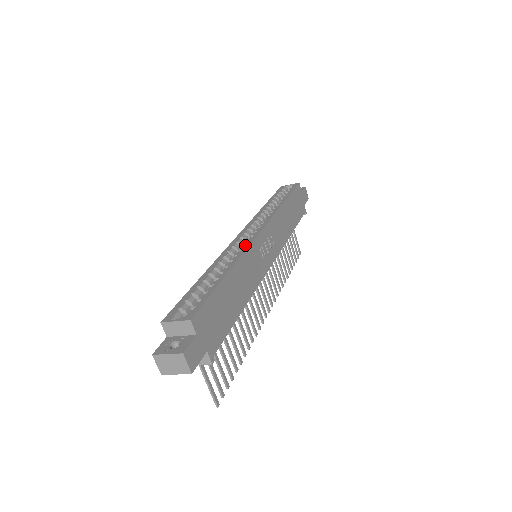
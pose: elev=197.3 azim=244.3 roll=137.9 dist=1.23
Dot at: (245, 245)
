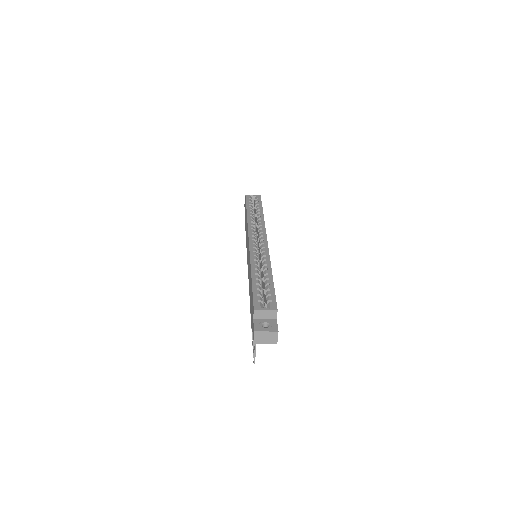
Dot at: (265, 252)
